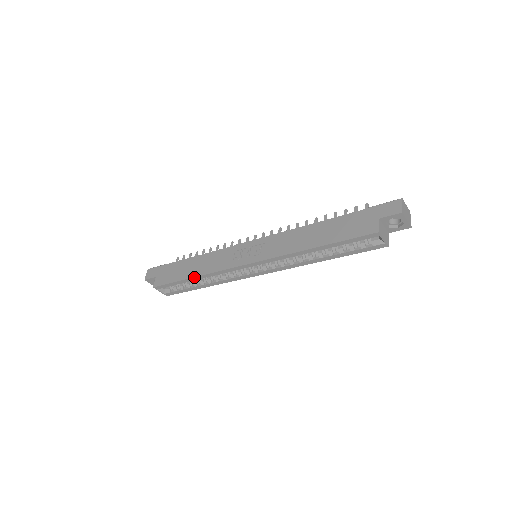
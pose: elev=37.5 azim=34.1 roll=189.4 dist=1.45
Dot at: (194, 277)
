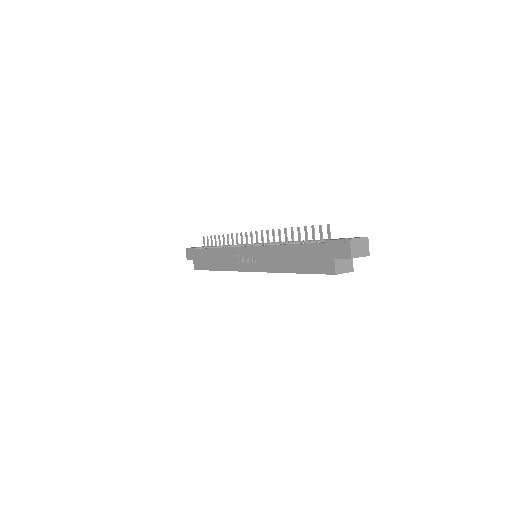
Dot at: occluded
